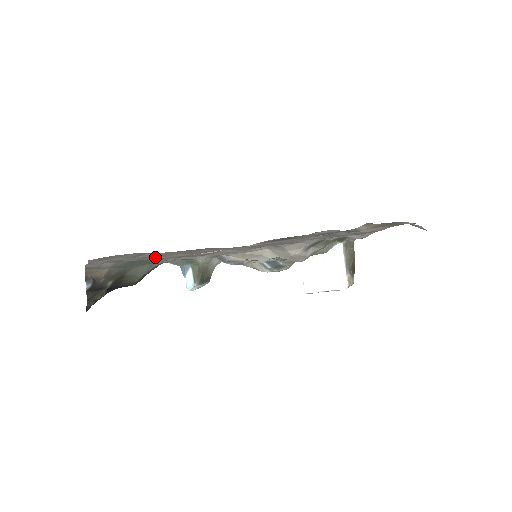
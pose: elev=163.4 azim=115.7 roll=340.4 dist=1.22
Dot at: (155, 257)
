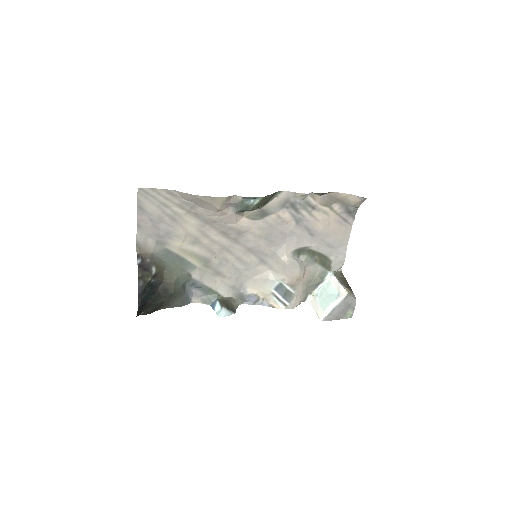
Dot at: (179, 225)
